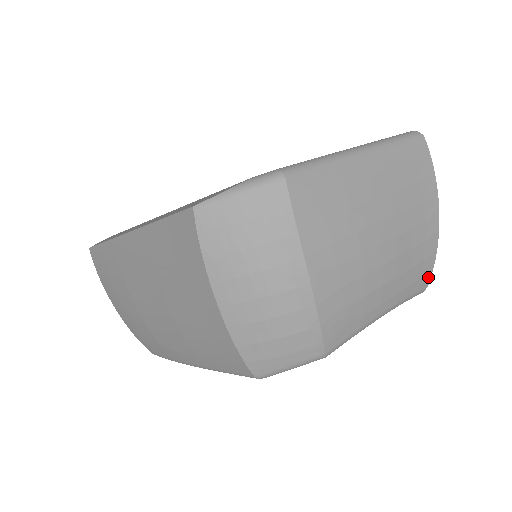
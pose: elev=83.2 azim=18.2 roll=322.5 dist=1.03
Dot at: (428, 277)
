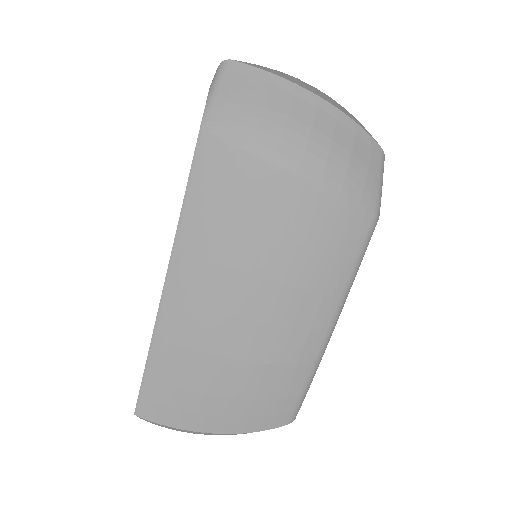
Dot at: occluded
